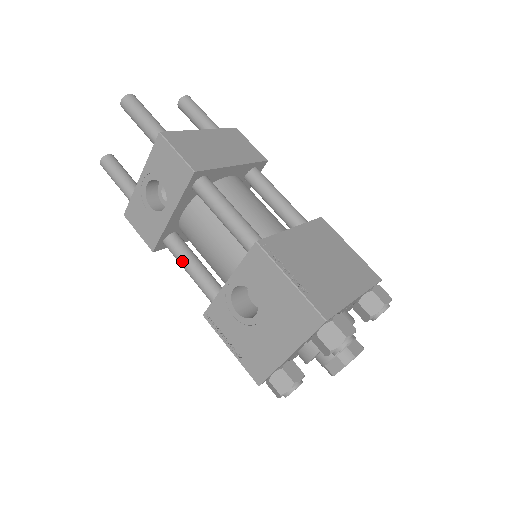
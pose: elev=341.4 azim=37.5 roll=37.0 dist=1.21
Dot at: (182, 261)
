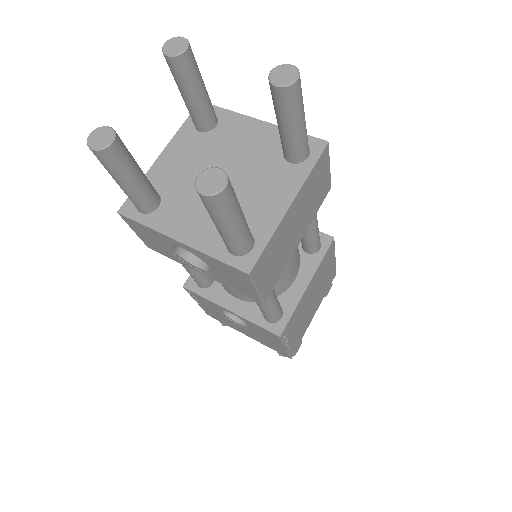
Dot at: occluded
